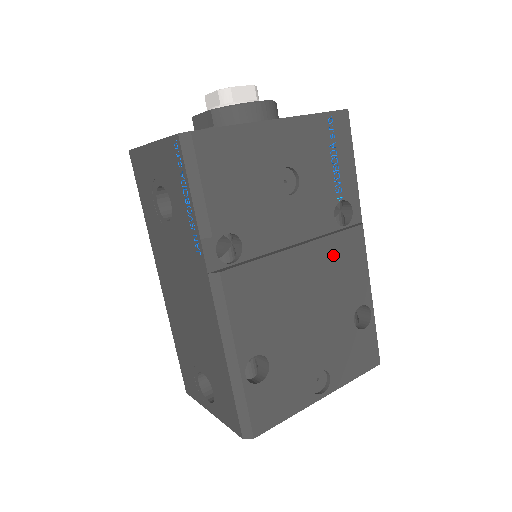
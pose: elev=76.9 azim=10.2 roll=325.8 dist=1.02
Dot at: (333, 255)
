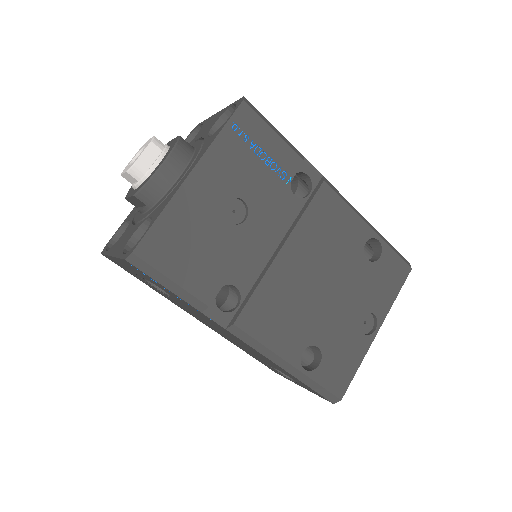
Dot at: (315, 229)
